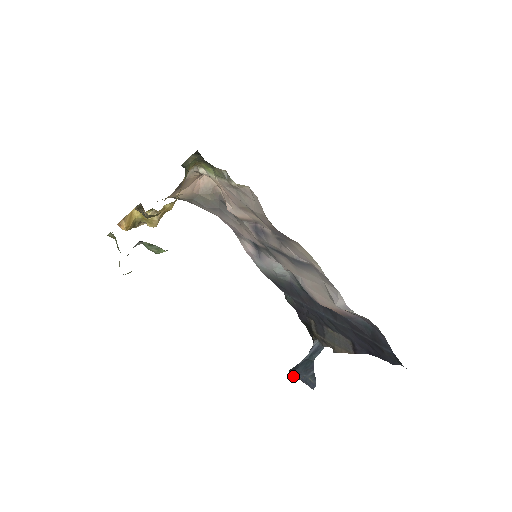
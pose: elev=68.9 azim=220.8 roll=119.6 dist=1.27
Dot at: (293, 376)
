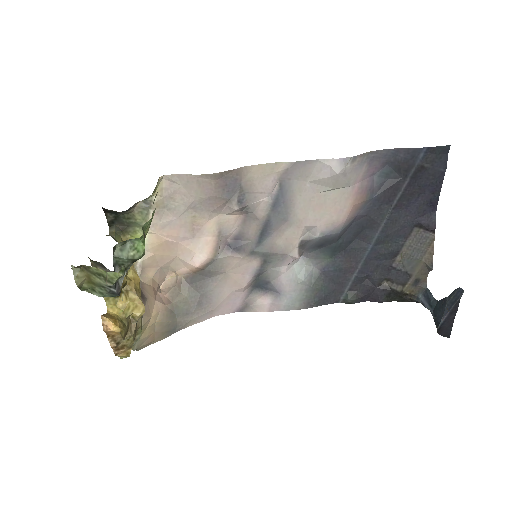
Dot at: (449, 333)
